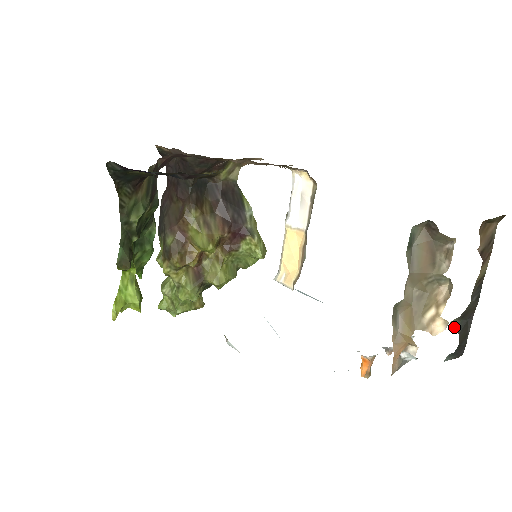
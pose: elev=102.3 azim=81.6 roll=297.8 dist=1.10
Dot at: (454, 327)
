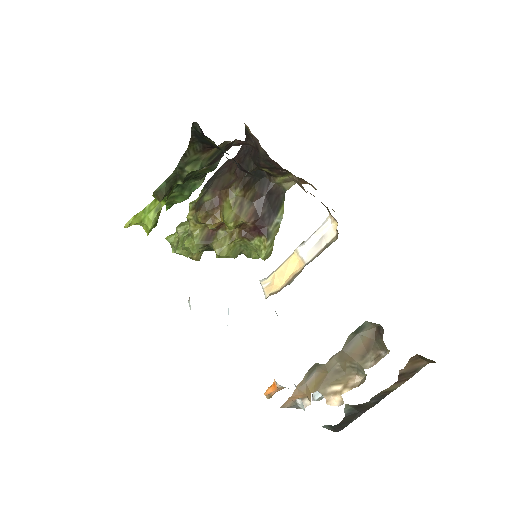
Dot at: (345, 409)
